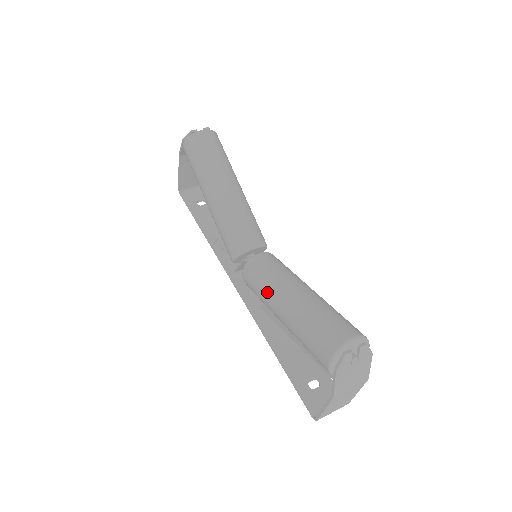
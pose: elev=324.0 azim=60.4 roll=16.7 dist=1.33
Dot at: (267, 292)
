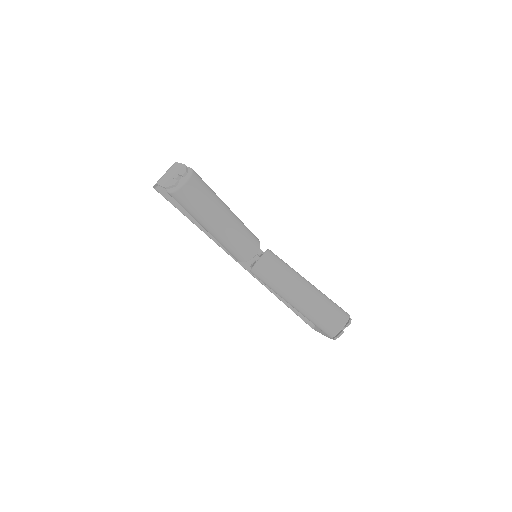
Dot at: (278, 292)
